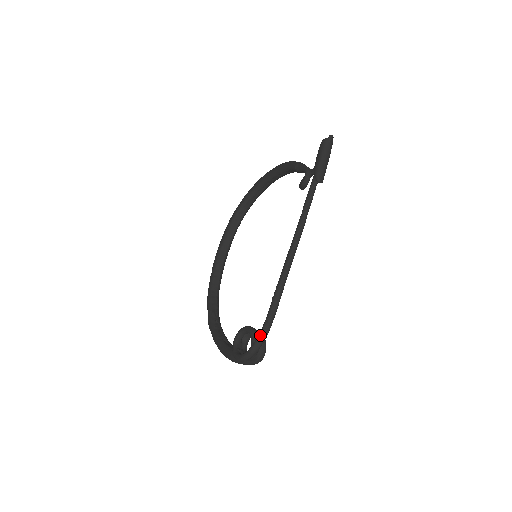
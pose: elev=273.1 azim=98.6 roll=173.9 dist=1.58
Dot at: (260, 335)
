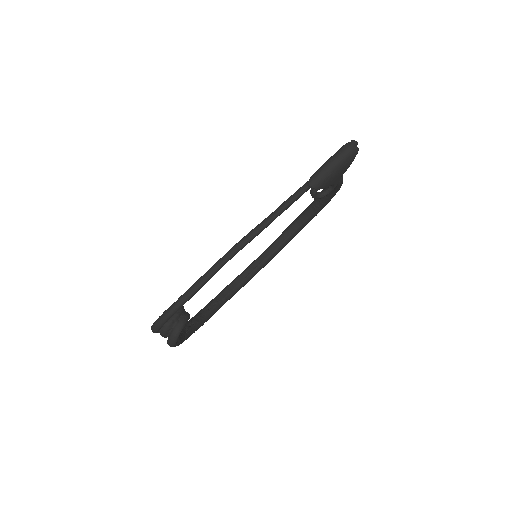
Dot at: (166, 310)
